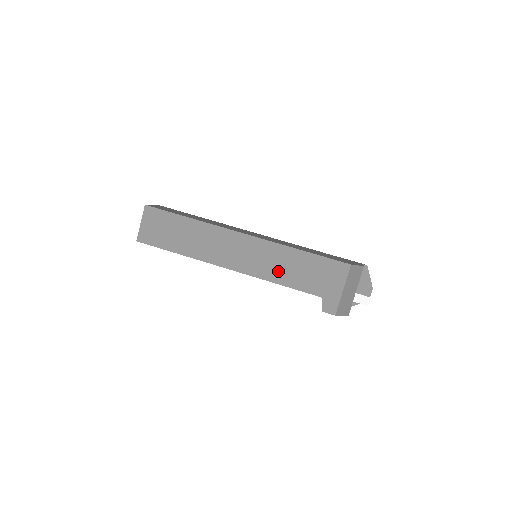
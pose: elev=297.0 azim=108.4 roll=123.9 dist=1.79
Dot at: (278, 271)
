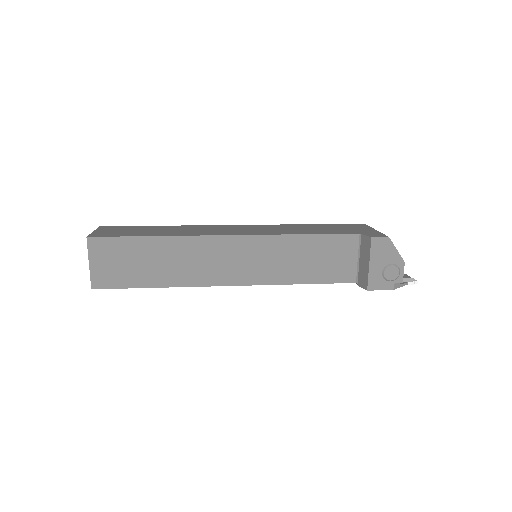
Dot at: (293, 231)
